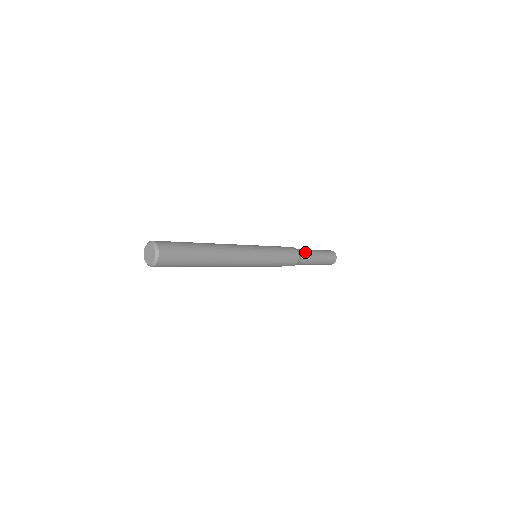
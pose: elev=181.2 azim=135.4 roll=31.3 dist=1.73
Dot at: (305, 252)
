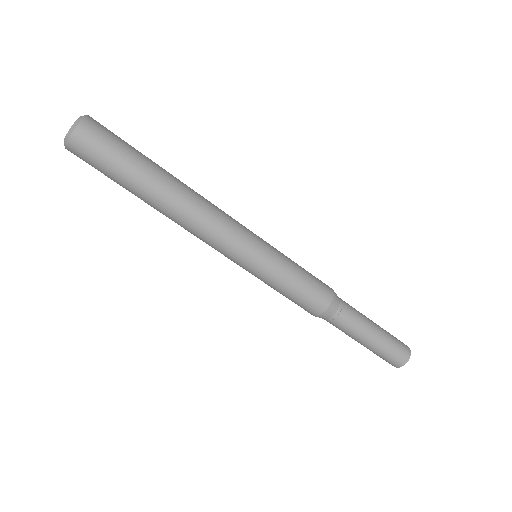
Dot at: occluded
